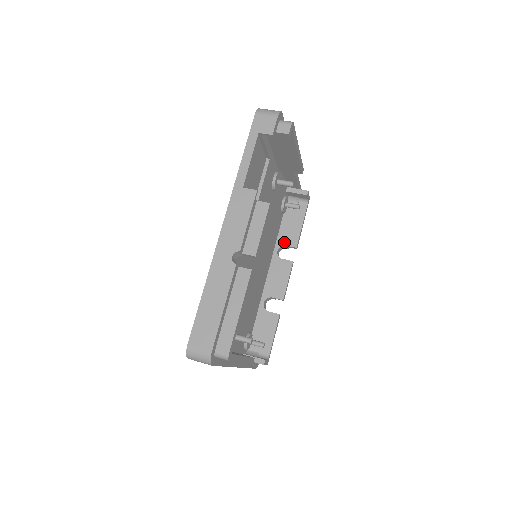
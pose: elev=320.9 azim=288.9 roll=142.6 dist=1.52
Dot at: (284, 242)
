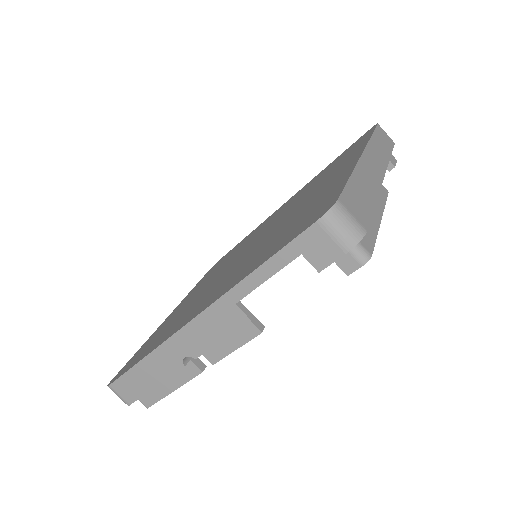
Dot at: occluded
